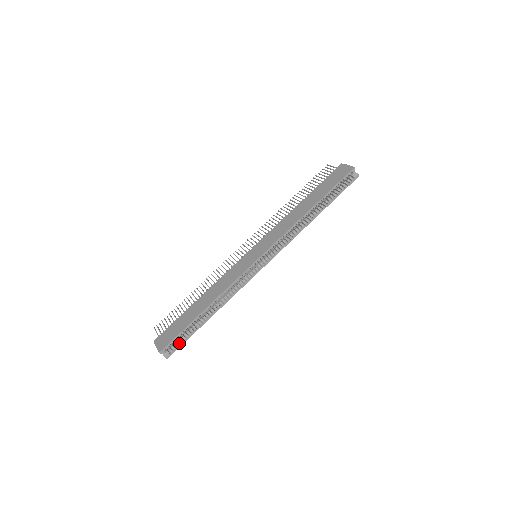
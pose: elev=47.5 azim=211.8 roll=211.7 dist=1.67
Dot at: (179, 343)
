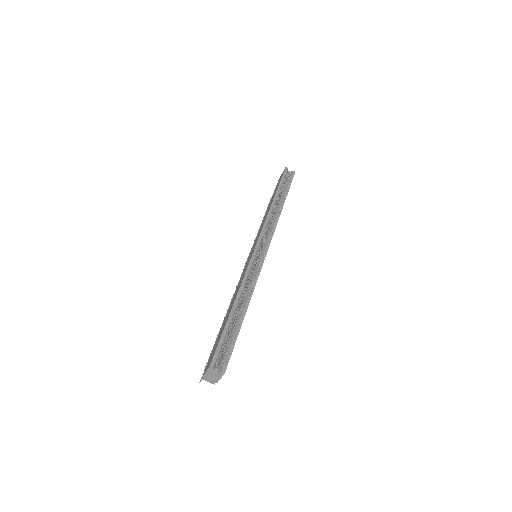
Dot at: (228, 350)
